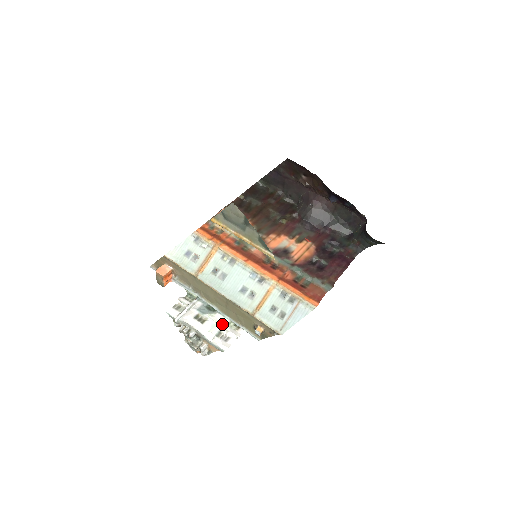
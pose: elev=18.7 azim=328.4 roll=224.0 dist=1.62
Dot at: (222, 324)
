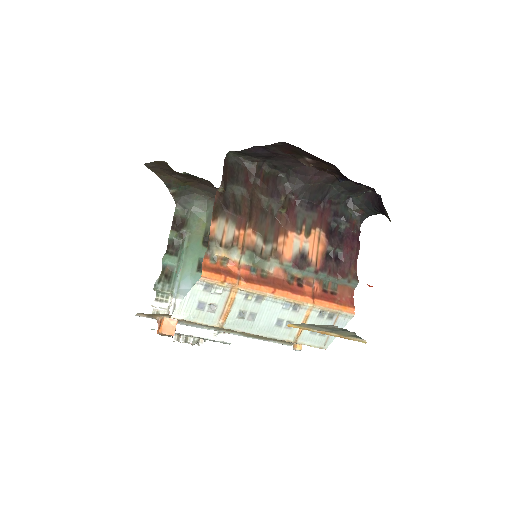
Dot at: occluded
